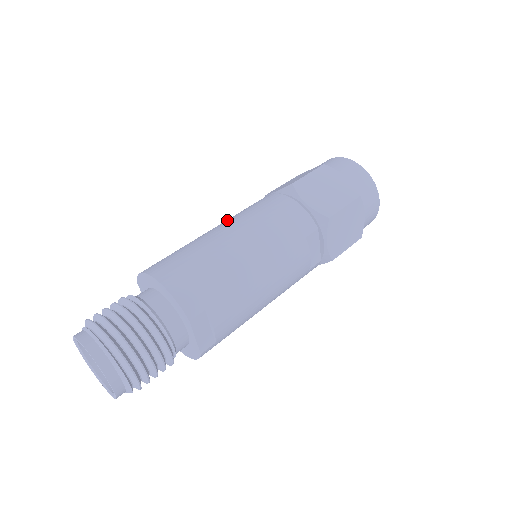
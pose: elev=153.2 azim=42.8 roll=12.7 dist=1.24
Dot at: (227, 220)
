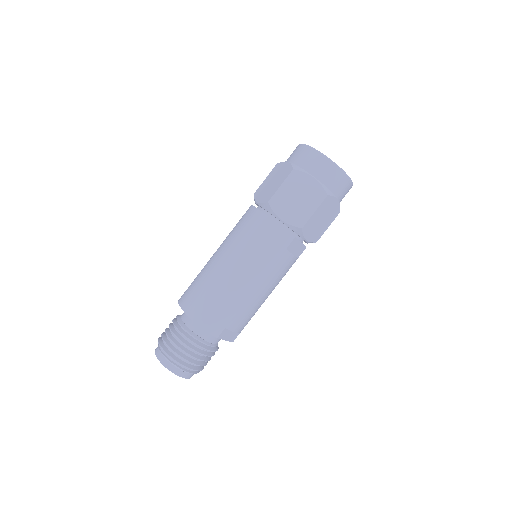
Dot at: (226, 244)
